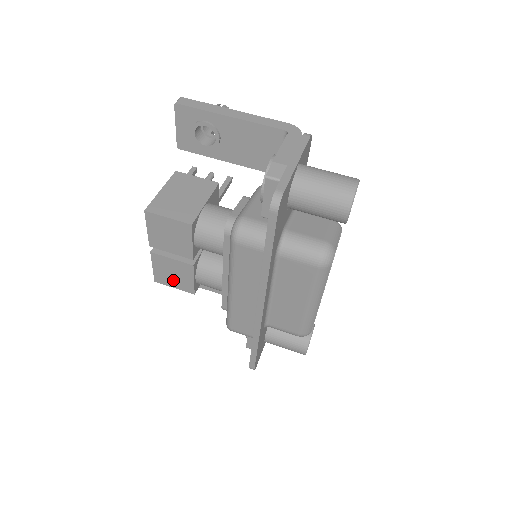
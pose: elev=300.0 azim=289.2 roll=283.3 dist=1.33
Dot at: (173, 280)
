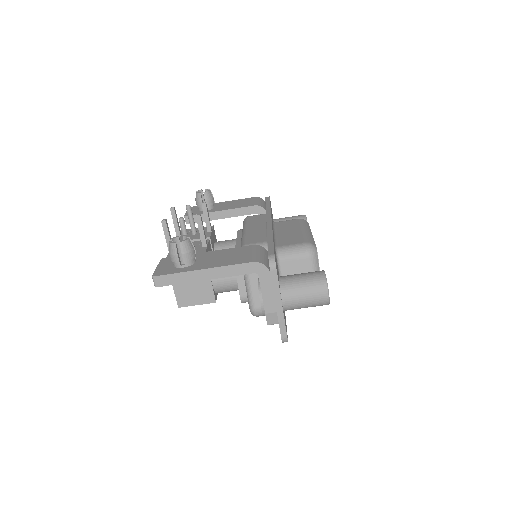
Dot at: occluded
